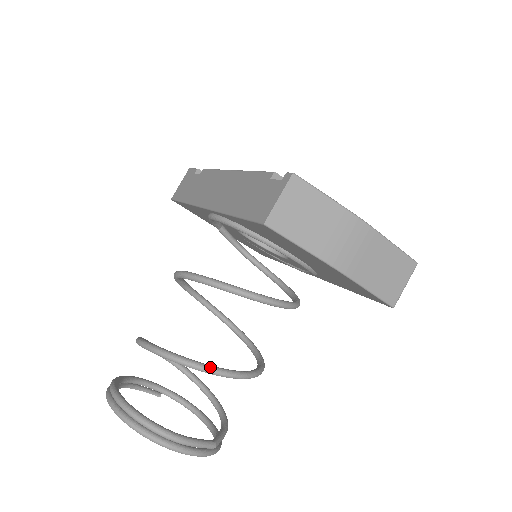
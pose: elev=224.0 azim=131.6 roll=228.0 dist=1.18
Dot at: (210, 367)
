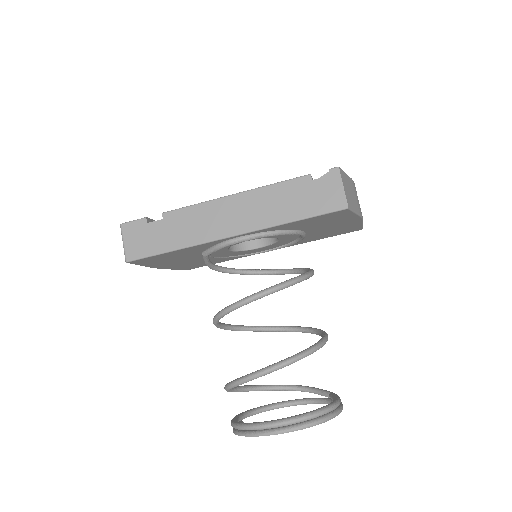
Dot at: (324, 339)
